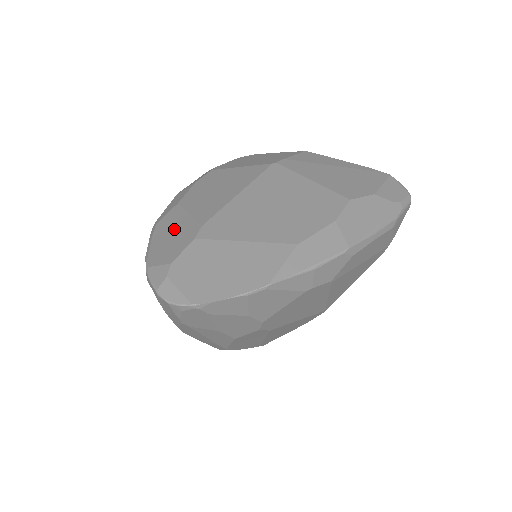
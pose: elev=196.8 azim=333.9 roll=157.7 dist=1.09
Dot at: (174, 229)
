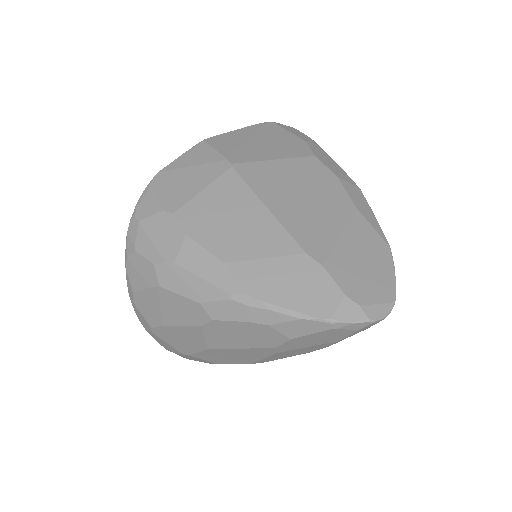
Dot at: (281, 279)
